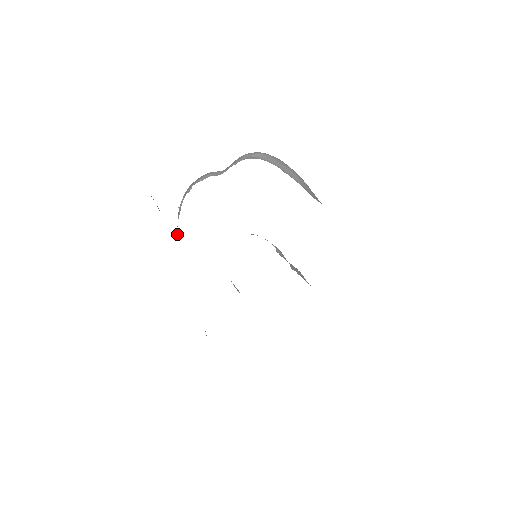
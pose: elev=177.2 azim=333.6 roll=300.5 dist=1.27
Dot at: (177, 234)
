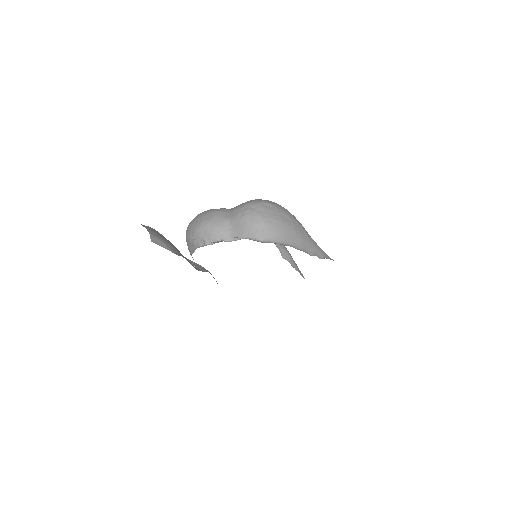
Dot at: (190, 254)
